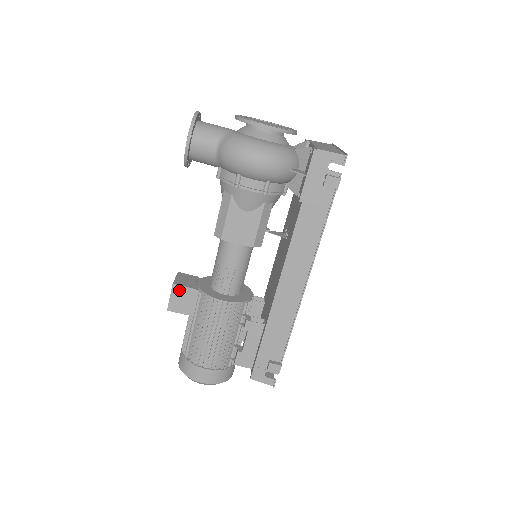
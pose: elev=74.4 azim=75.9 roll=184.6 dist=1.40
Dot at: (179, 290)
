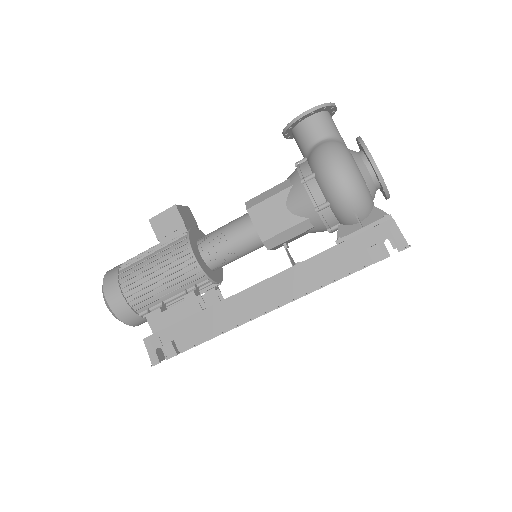
Dot at: (174, 214)
